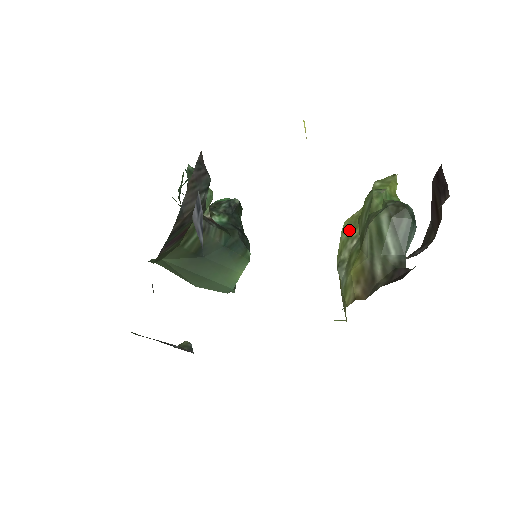
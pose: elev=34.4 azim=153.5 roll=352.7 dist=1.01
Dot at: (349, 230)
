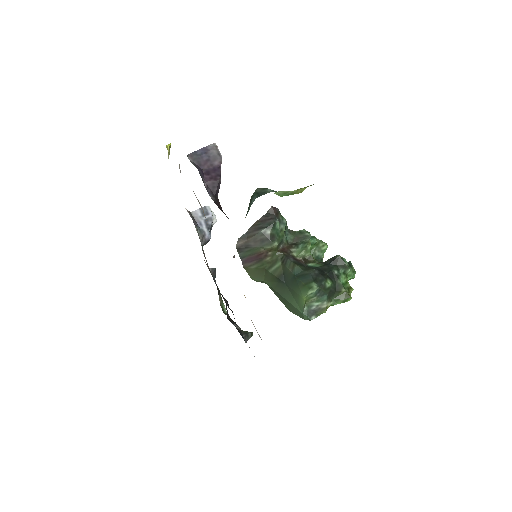
Dot at: occluded
